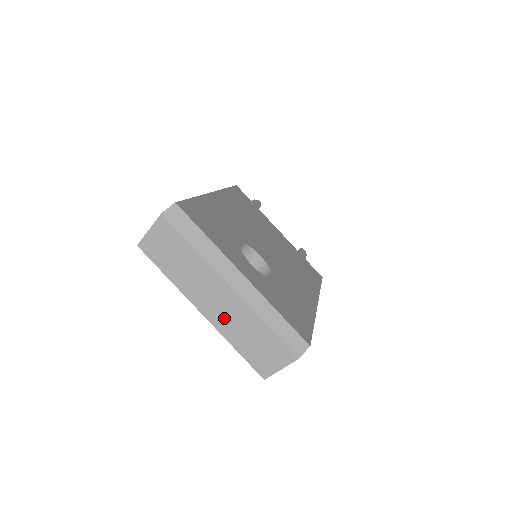
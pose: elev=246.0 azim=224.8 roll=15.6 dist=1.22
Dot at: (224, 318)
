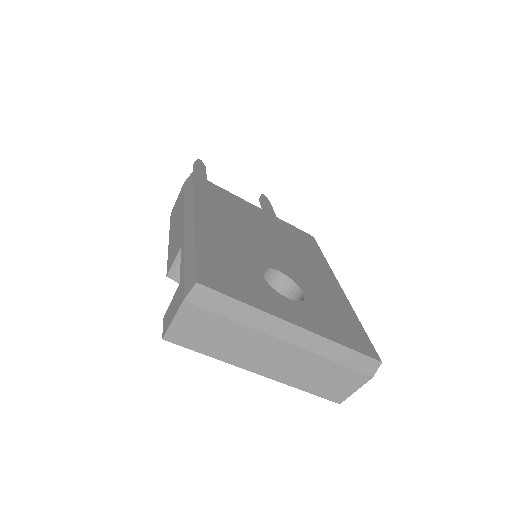
Dot at: (286, 371)
